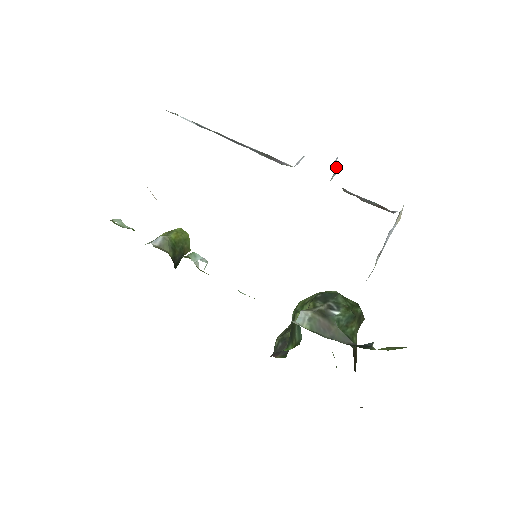
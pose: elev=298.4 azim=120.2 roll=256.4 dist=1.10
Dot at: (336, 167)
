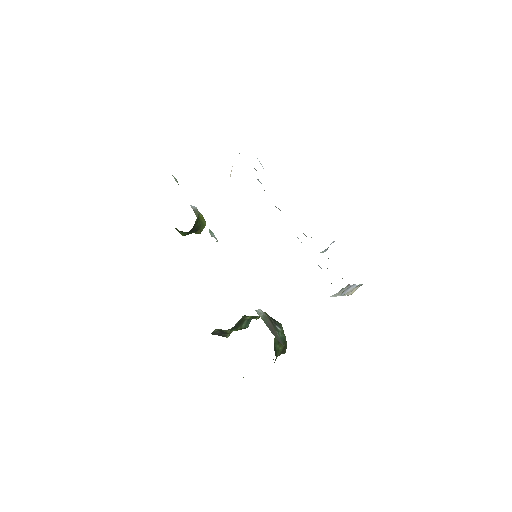
Dot at: occluded
